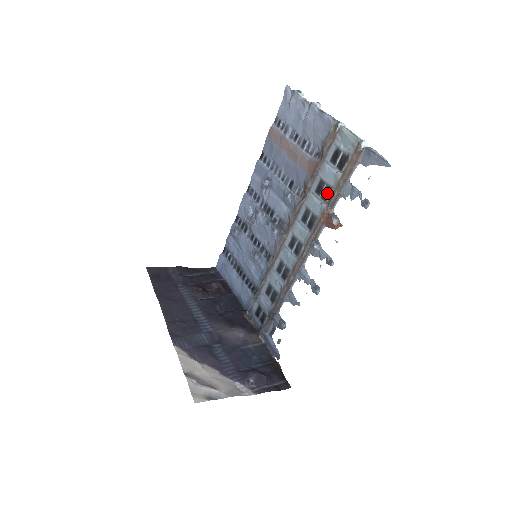
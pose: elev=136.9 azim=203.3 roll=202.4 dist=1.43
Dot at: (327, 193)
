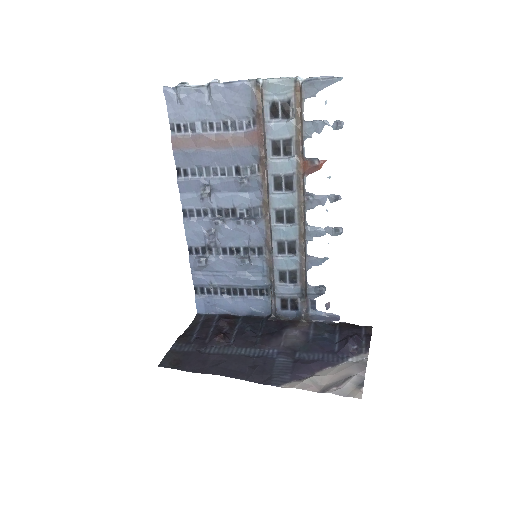
Dot at: (288, 147)
